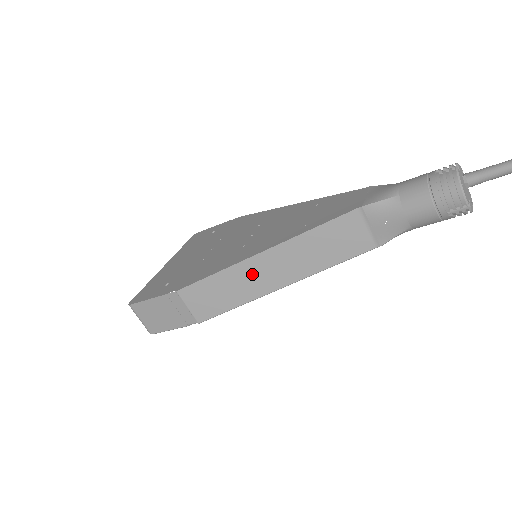
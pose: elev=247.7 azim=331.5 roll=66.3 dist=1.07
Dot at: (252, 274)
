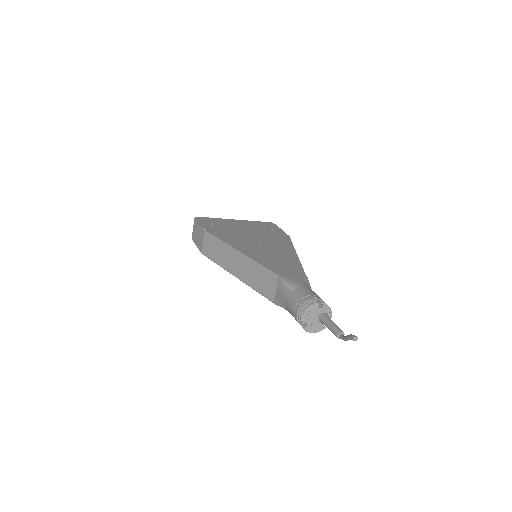
Dot at: (230, 256)
